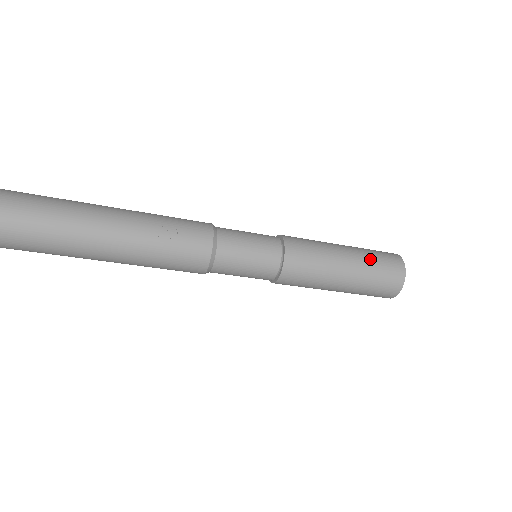
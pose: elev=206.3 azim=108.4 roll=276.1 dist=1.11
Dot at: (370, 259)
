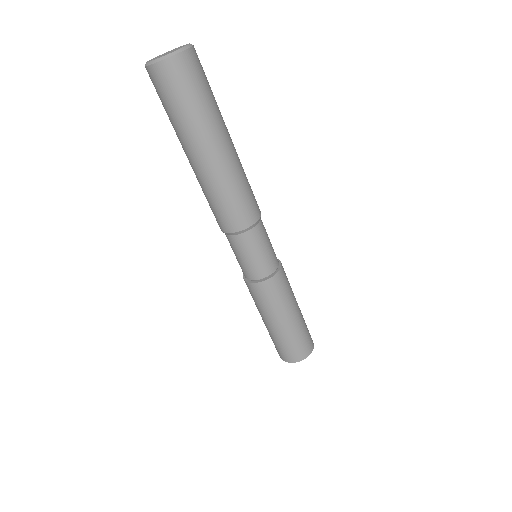
Dot at: occluded
